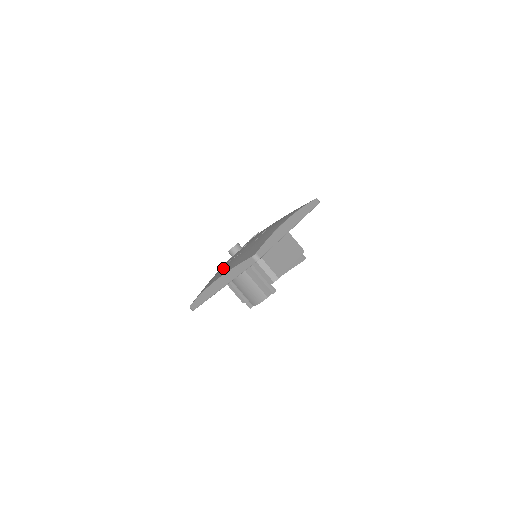
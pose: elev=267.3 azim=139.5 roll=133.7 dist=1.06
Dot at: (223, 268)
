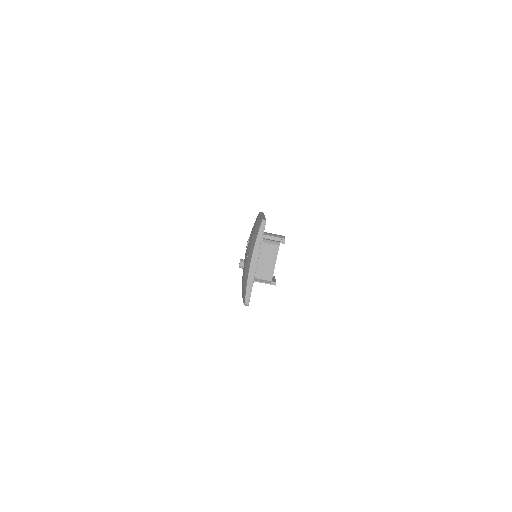
Dot at: occluded
